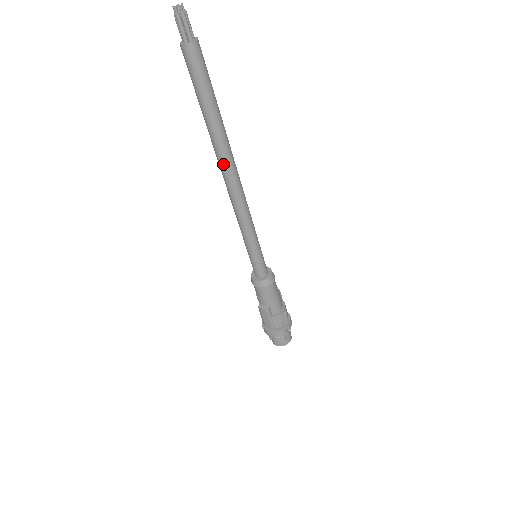
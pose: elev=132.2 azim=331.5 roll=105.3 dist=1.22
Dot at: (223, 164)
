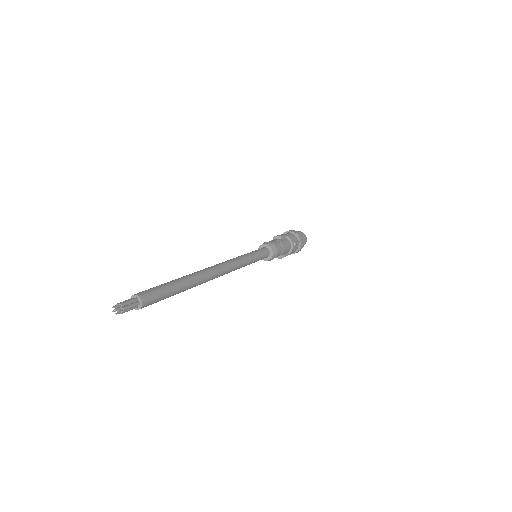
Dot at: occluded
